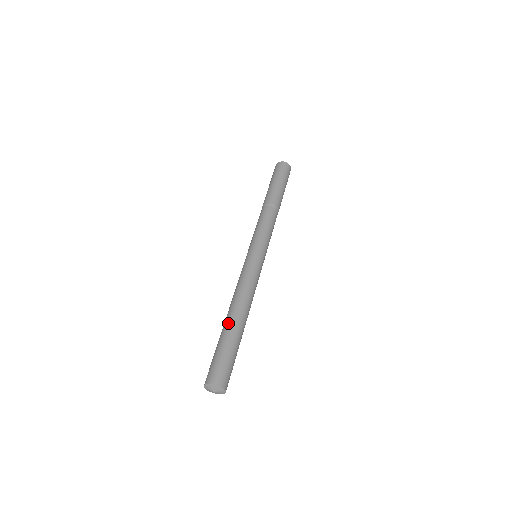
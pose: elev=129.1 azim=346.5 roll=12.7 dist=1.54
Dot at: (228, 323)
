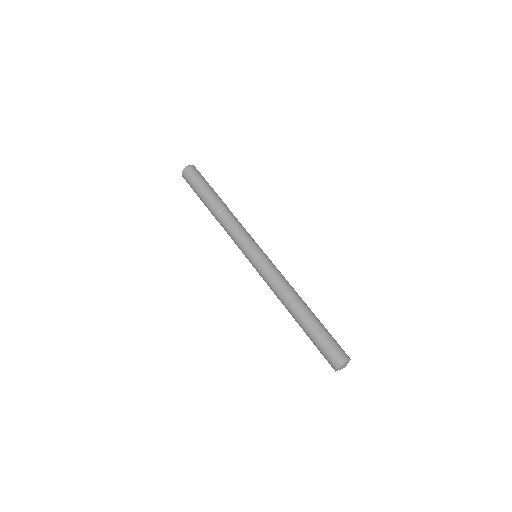
Dot at: (301, 319)
